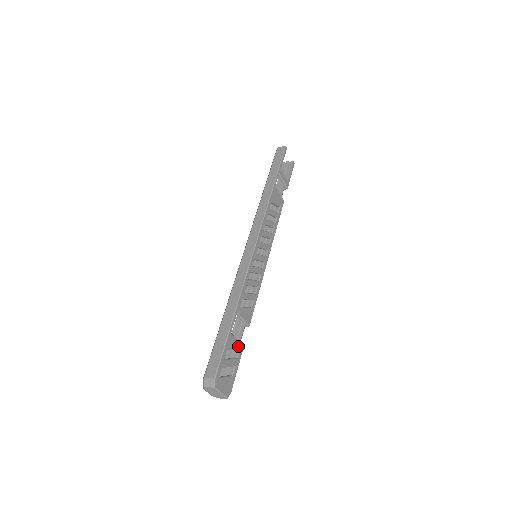
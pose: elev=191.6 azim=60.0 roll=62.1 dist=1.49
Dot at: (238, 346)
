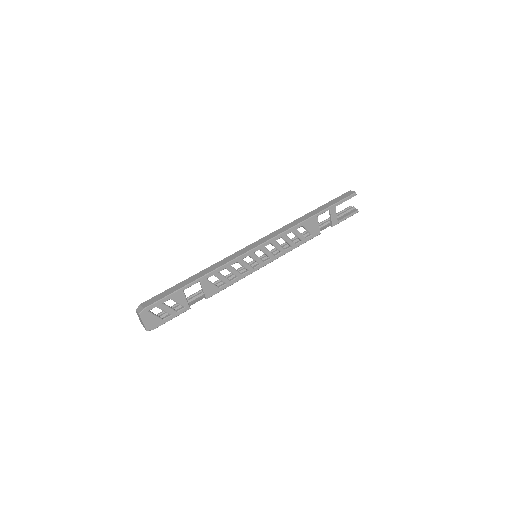
Dot at: (184, 304)
